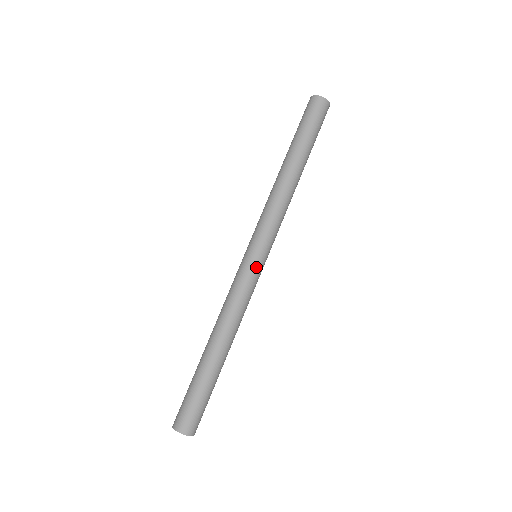
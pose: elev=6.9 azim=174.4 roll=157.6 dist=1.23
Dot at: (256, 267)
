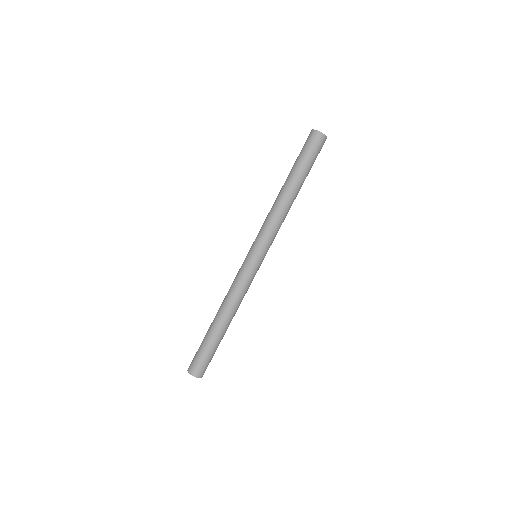
Dot at: (255, 266)
